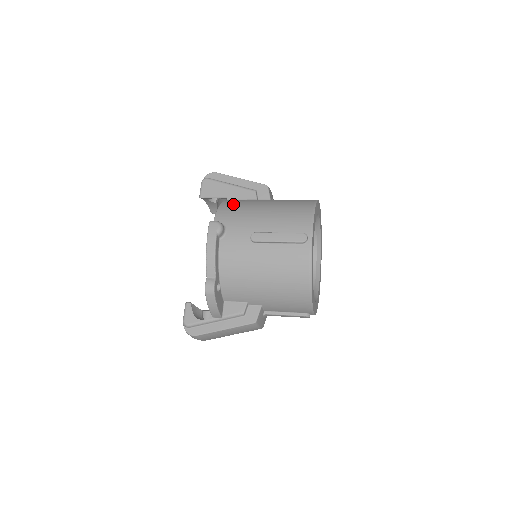
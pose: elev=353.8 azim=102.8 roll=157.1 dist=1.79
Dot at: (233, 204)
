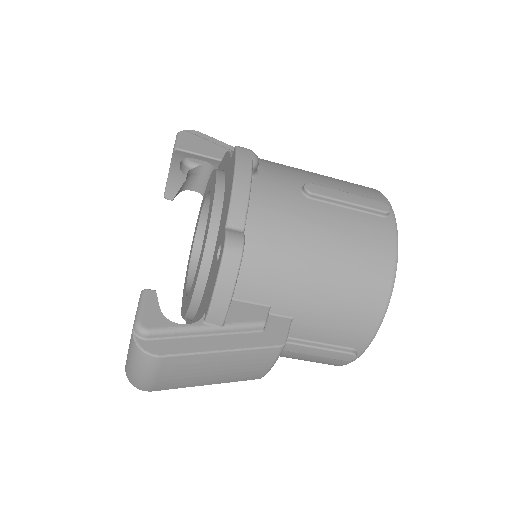
Dot at: occluded
